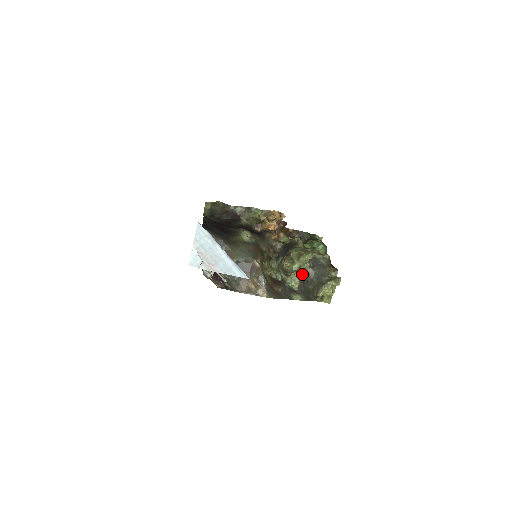
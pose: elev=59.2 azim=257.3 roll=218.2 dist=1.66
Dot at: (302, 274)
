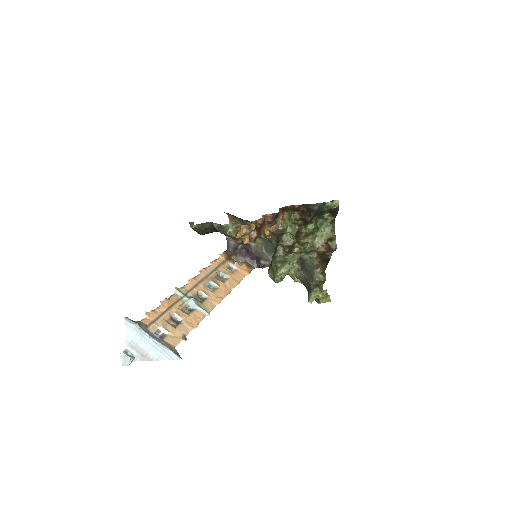
Dot at: (295, 276)
